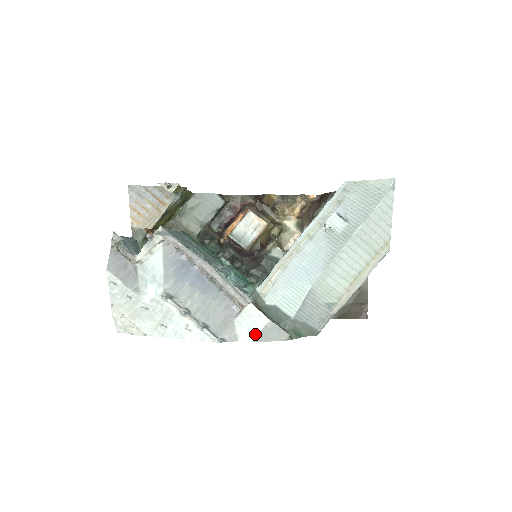
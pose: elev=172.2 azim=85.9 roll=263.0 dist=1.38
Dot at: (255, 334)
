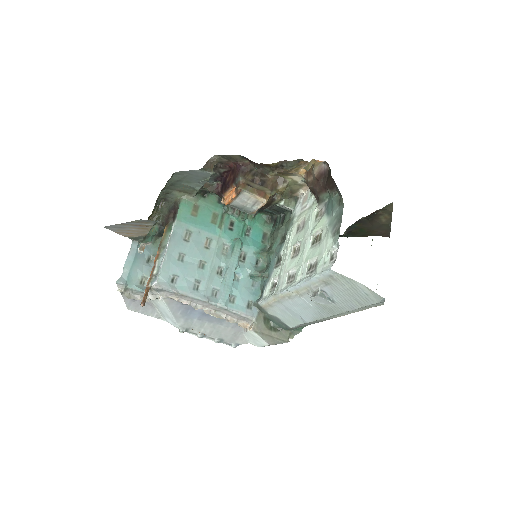
Dot at: (260, 346)
